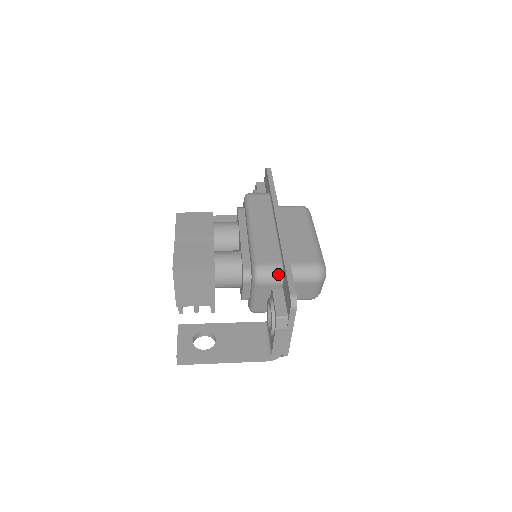
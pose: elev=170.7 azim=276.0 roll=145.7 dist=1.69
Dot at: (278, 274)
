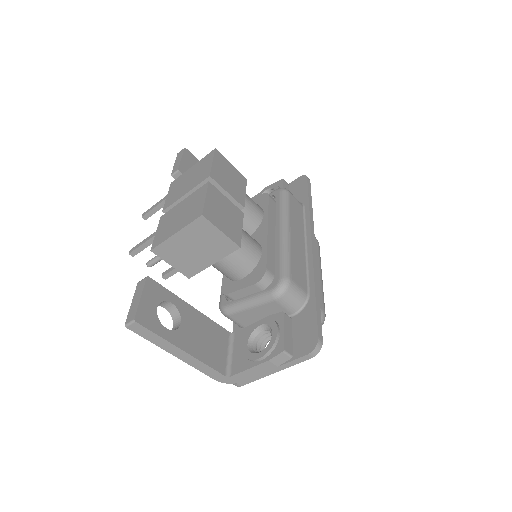
Dot at: (300, 302)
